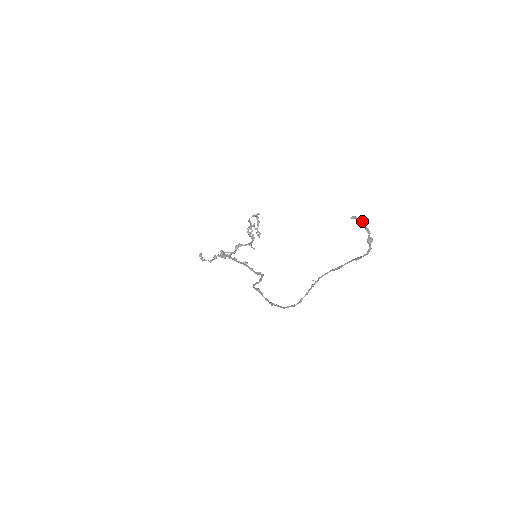
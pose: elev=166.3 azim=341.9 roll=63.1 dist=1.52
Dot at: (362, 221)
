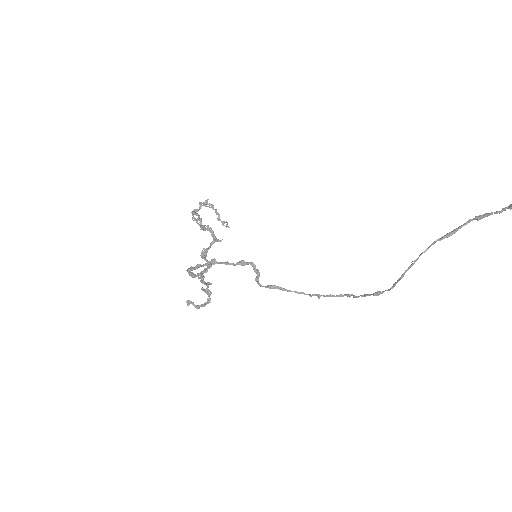
Dot at: out of frame
